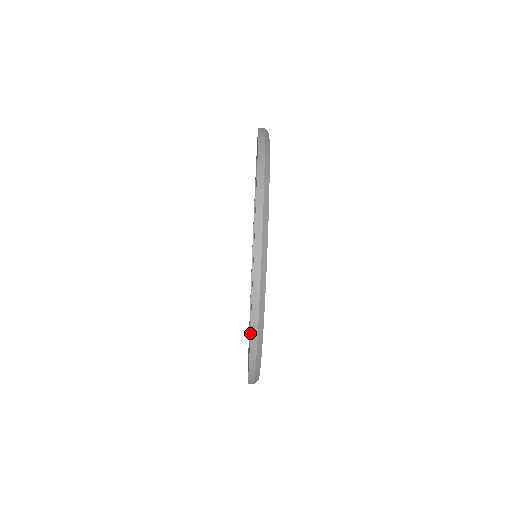
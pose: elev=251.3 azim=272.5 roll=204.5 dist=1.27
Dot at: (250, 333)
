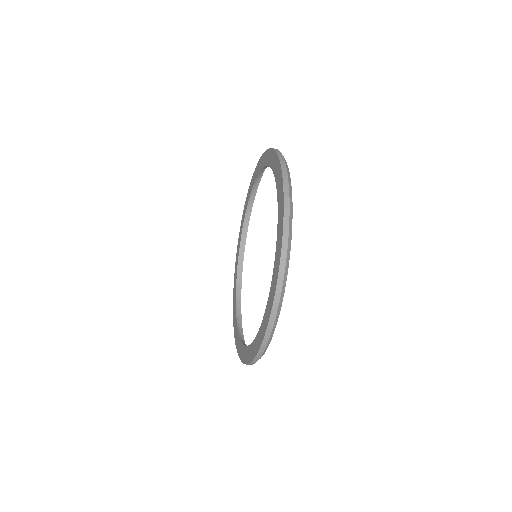
Dot at: (247, 364)
